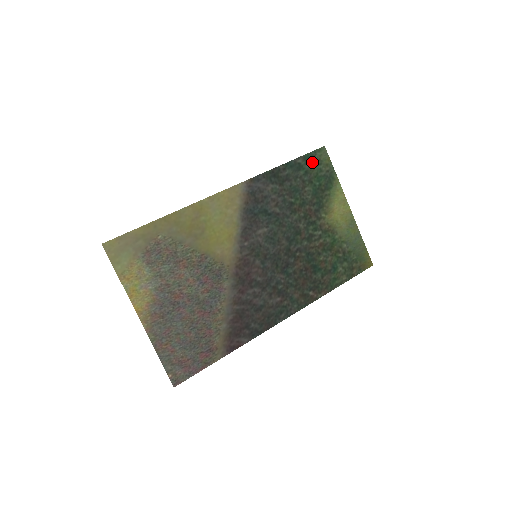
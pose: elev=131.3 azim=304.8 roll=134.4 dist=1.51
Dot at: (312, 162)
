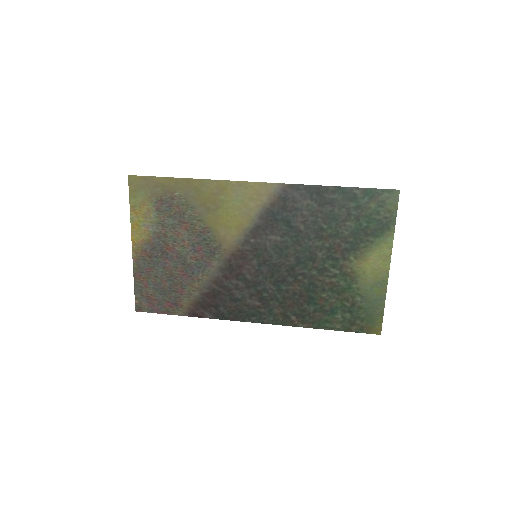
Dot at: (372, 200)
